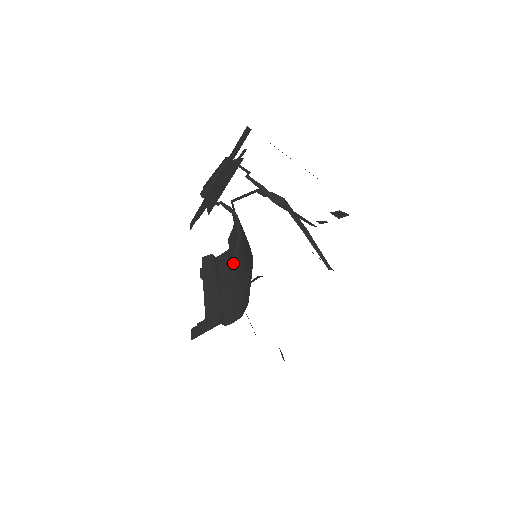
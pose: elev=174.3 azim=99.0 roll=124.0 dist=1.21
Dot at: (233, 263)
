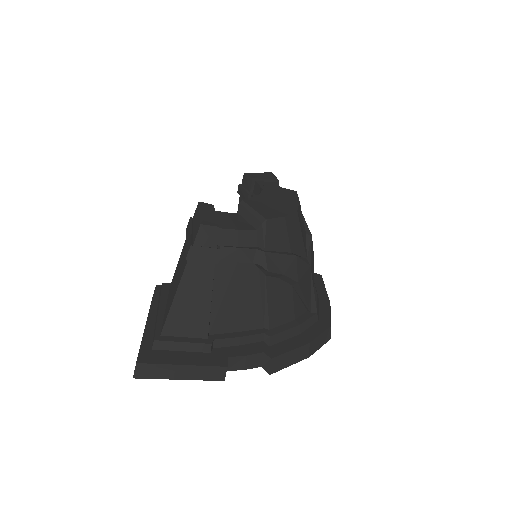
Dot at: occluded
